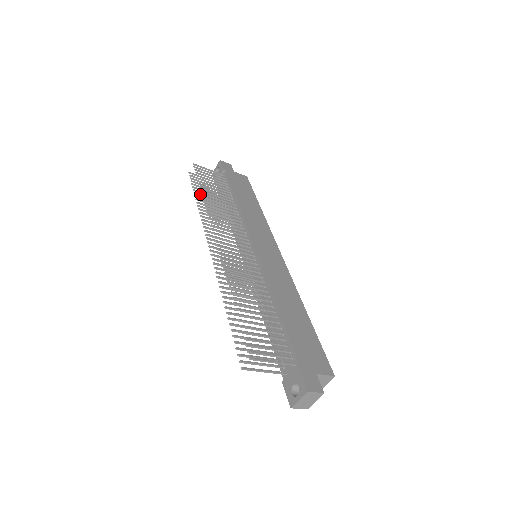
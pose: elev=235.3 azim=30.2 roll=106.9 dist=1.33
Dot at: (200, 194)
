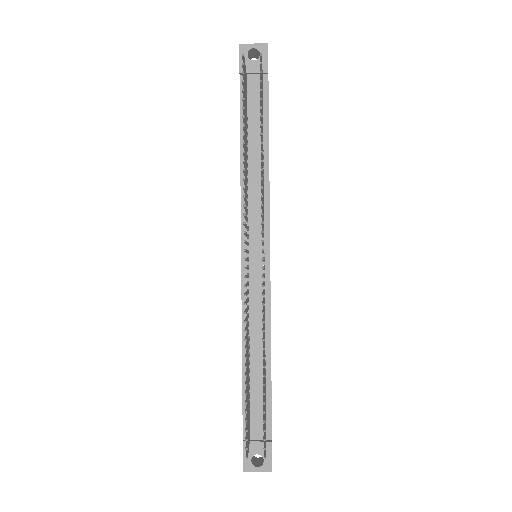
Dot at: occluded
